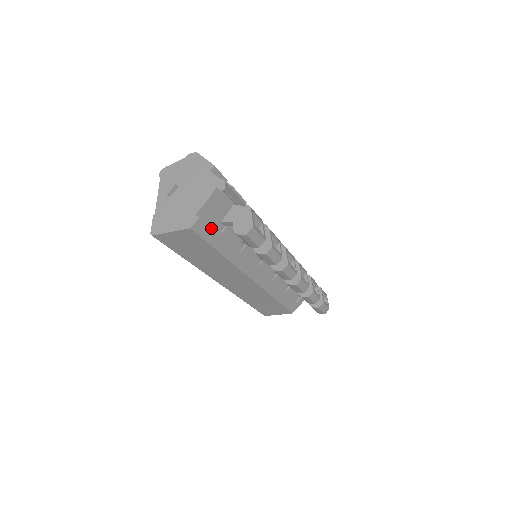
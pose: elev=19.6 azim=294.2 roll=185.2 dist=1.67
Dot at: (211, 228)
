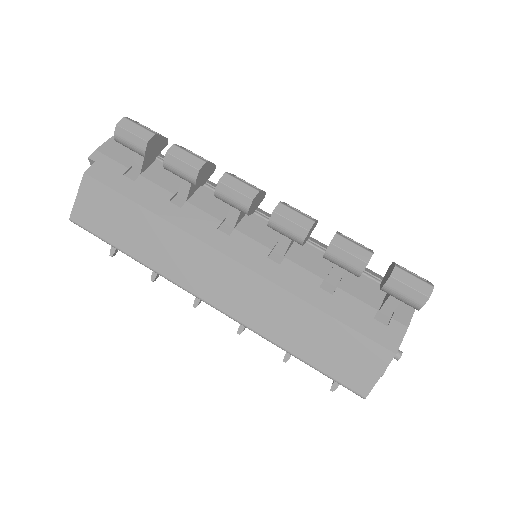
Dot at: (116, 175)
